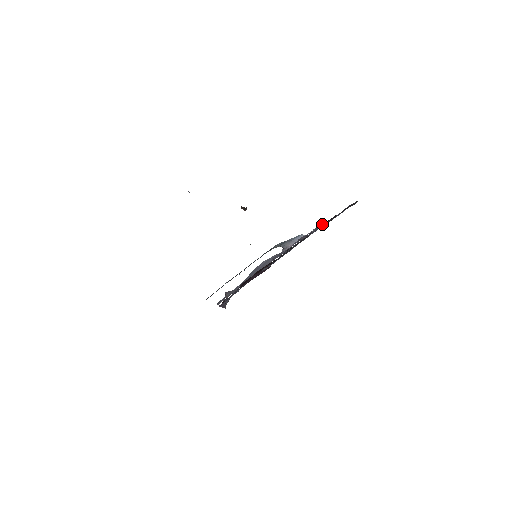
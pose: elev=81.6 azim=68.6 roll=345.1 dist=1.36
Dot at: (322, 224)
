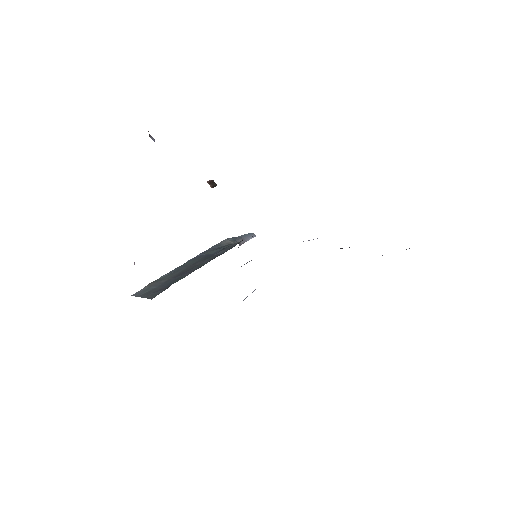
Dot at: occluded
